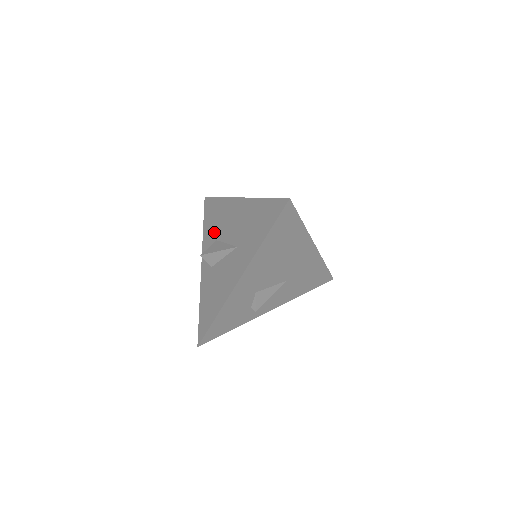
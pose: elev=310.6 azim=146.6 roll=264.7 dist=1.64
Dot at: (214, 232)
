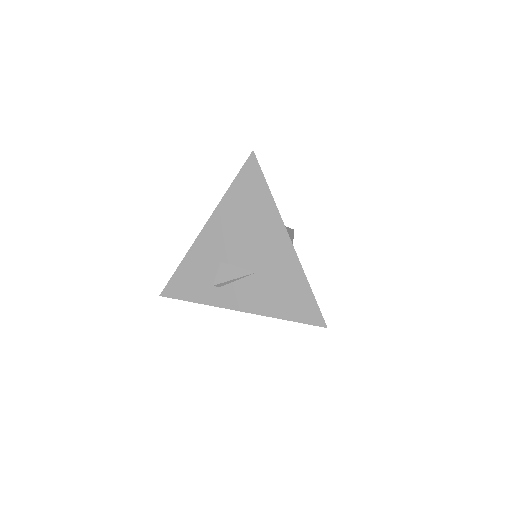
Dot at: occluded
